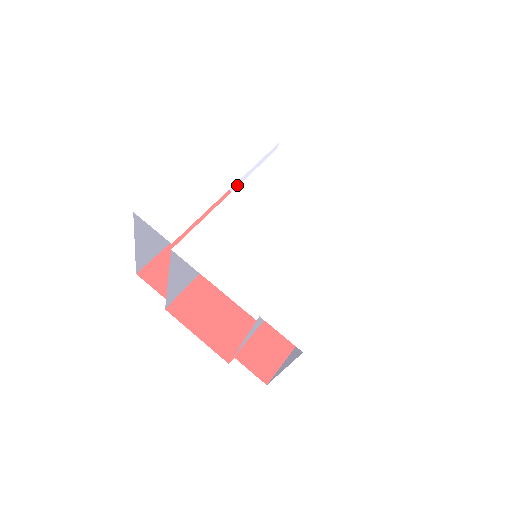
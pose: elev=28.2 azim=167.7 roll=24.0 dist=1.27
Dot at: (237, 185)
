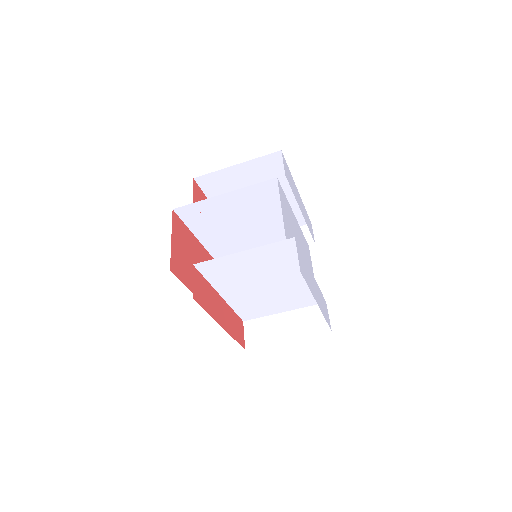
Dot at: occluded
